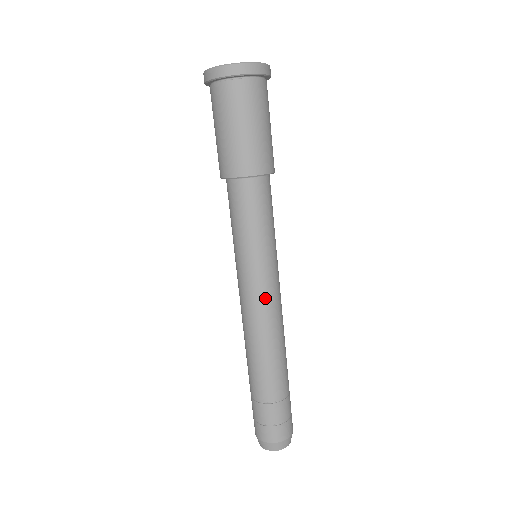
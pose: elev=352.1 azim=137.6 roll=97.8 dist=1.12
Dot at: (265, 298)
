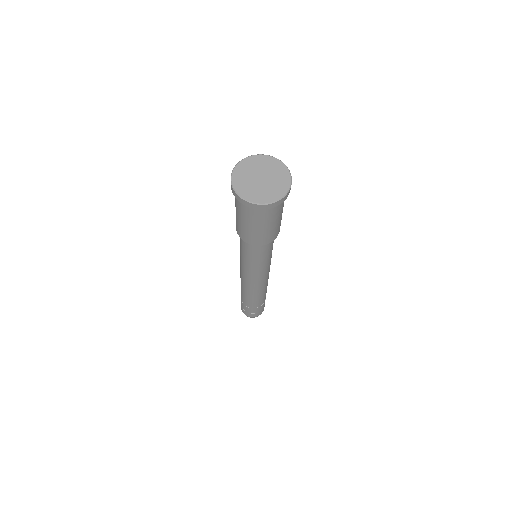
Dot at: (268, 274)
